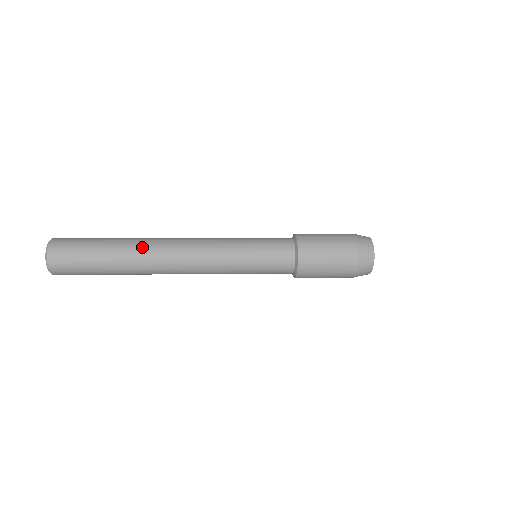
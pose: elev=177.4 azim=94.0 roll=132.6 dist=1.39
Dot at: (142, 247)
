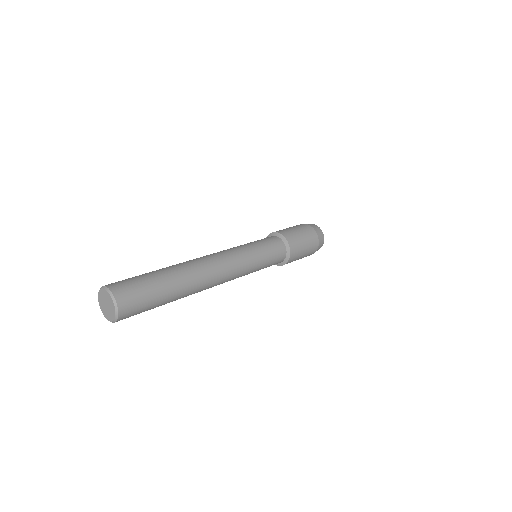
Dot at: (192, 274)
